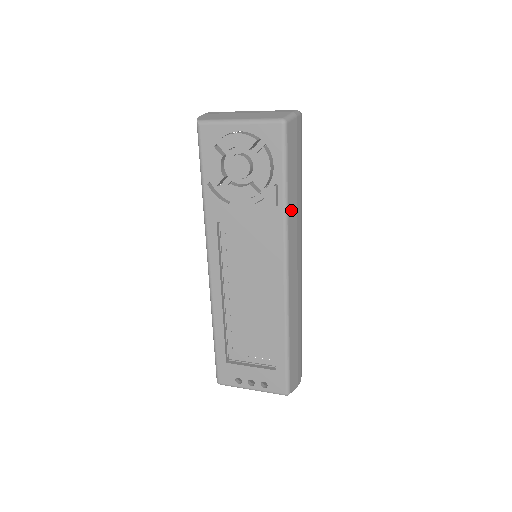
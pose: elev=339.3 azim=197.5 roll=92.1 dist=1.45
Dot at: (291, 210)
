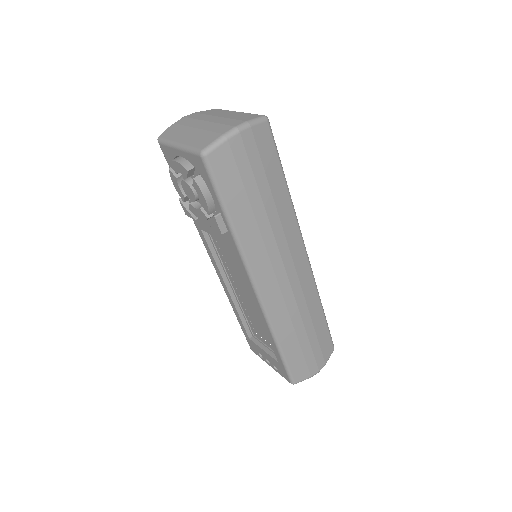
Dot at: (246, 235)
